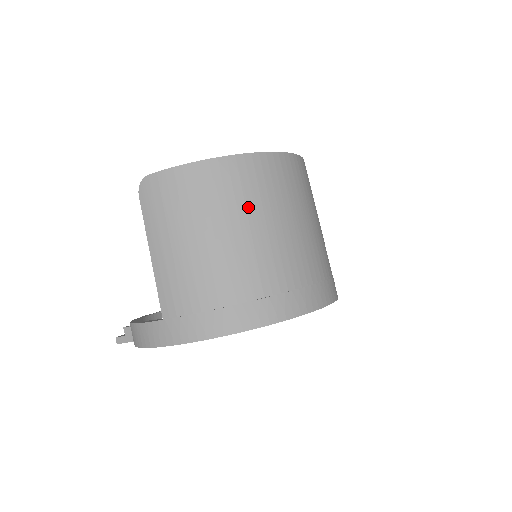
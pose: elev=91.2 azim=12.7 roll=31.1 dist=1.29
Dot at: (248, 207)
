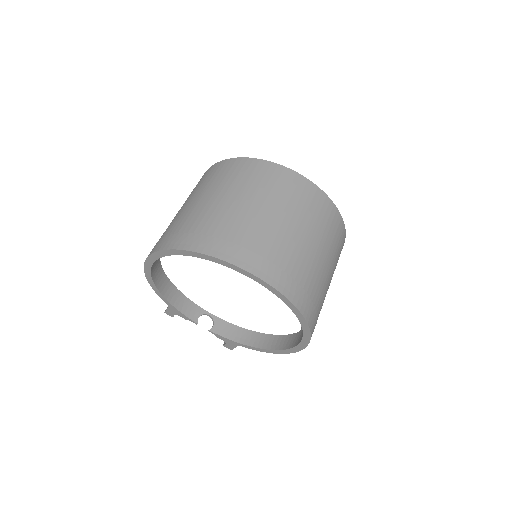
Dot at: (233, 184)
